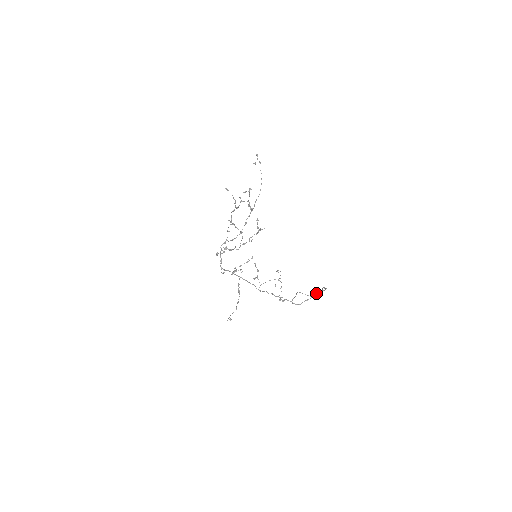
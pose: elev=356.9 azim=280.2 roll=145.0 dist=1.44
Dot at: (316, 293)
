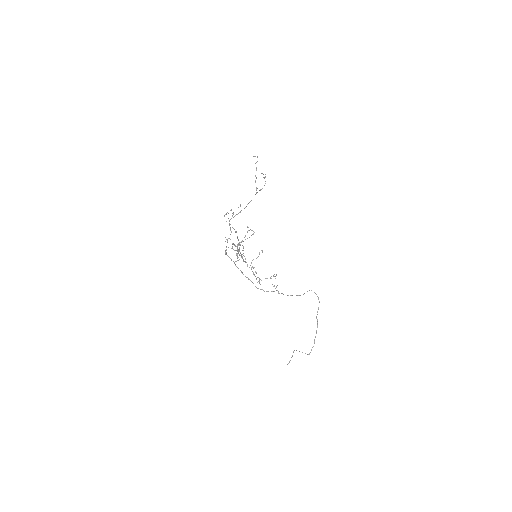
Dot at: (309, 290)
